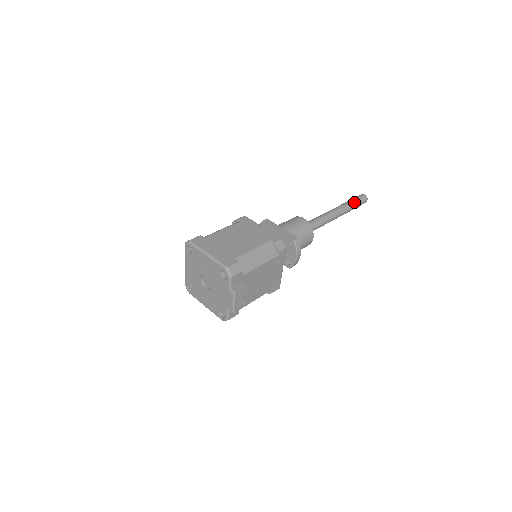
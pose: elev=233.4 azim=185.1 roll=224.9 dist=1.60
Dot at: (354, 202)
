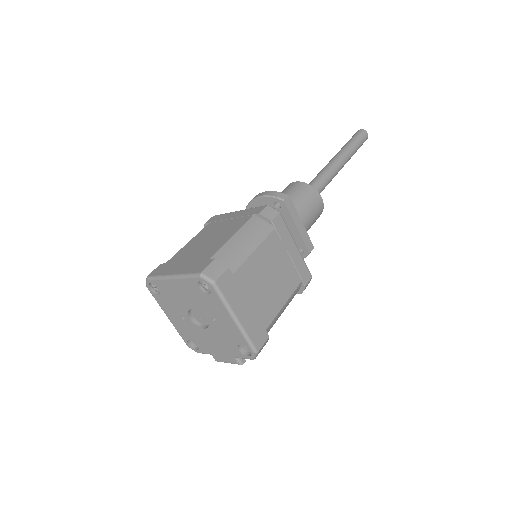
Dot at: occluded
